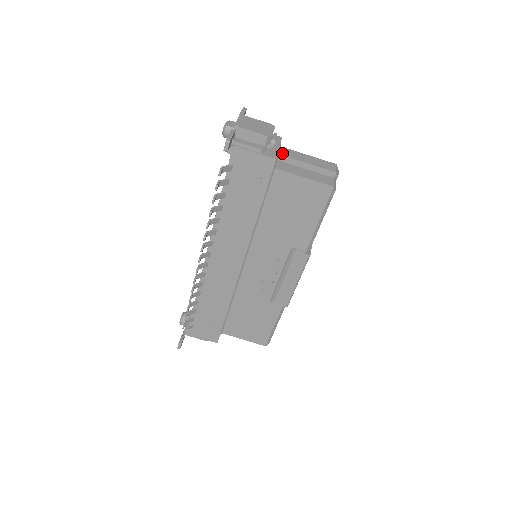
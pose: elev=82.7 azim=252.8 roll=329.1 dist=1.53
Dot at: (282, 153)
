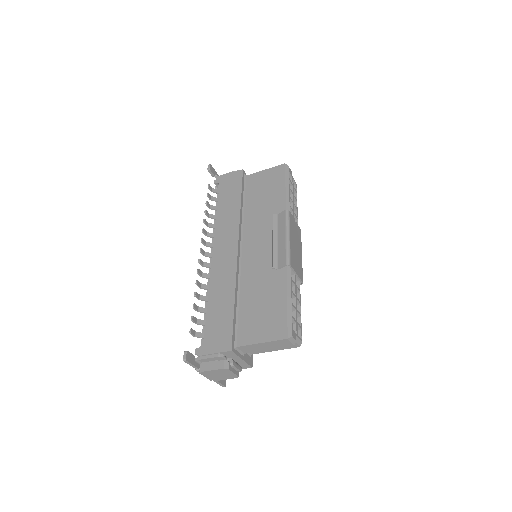
Dot at: (244, 352)
